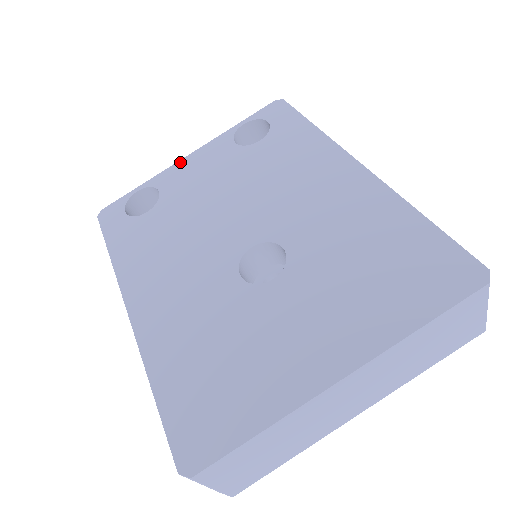
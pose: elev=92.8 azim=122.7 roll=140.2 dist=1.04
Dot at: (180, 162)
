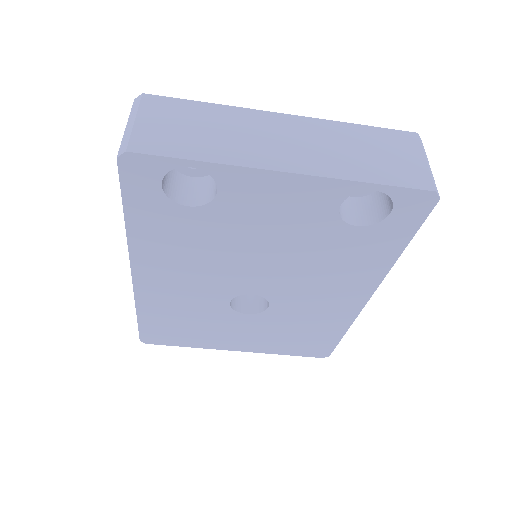
Dot at: (269, 174)
